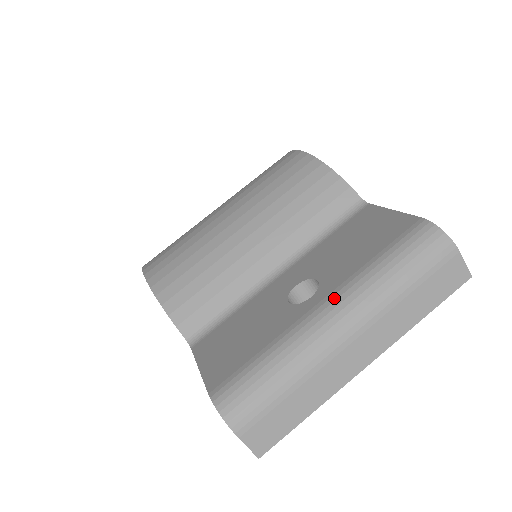
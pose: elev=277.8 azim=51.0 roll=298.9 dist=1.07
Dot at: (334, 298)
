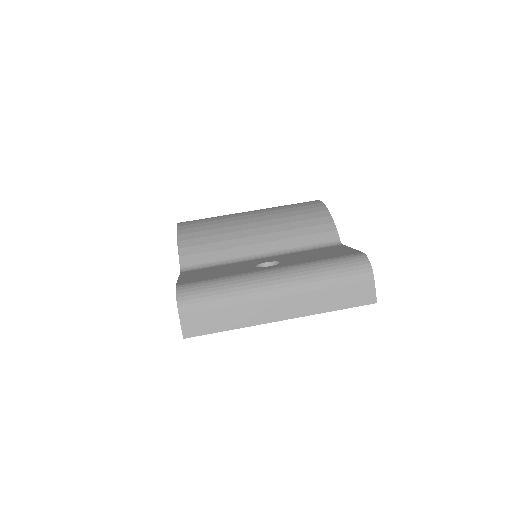
Dot at: (282, 268)
